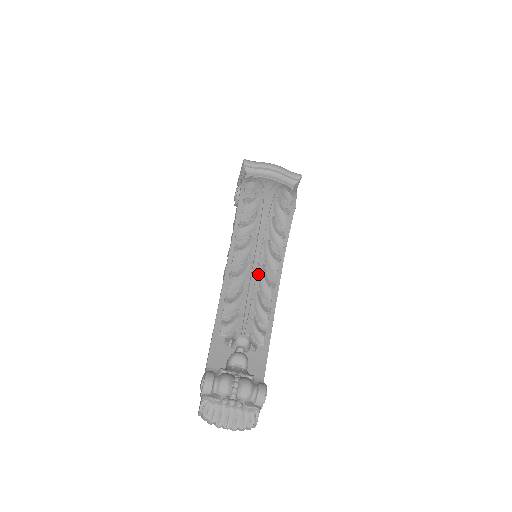
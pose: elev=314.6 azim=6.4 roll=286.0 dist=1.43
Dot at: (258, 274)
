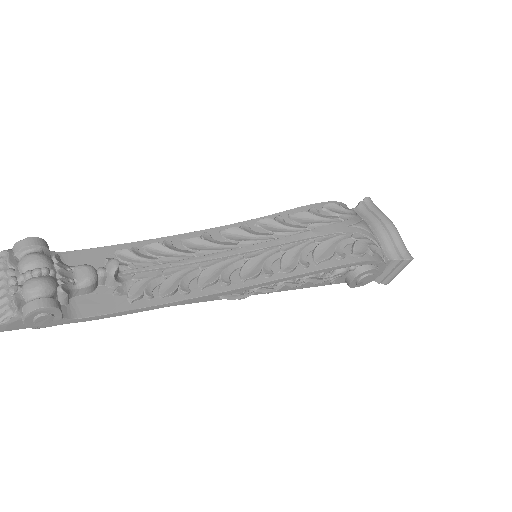
Dot at: (227, 259)
